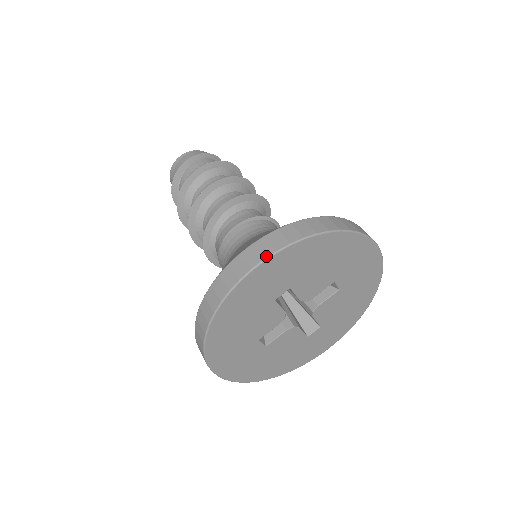
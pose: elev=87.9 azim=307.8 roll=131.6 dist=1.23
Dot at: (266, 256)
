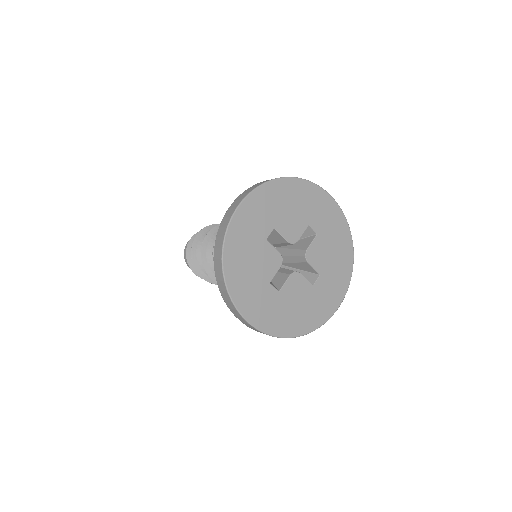
Dot at: (243, 197)
